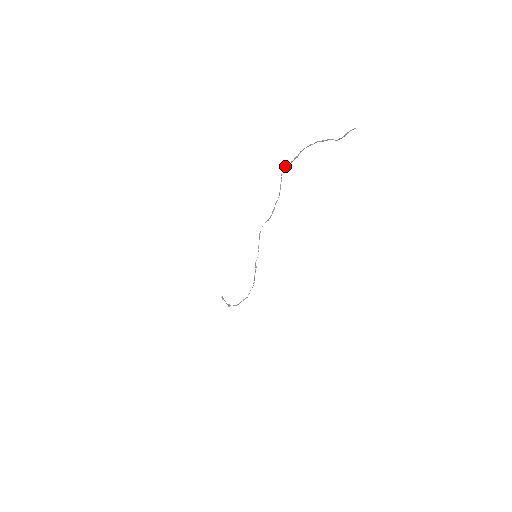
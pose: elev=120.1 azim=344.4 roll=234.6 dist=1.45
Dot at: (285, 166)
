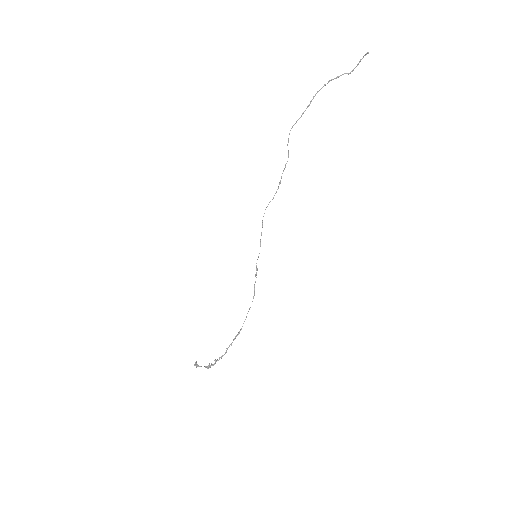
Dot at: occluded
